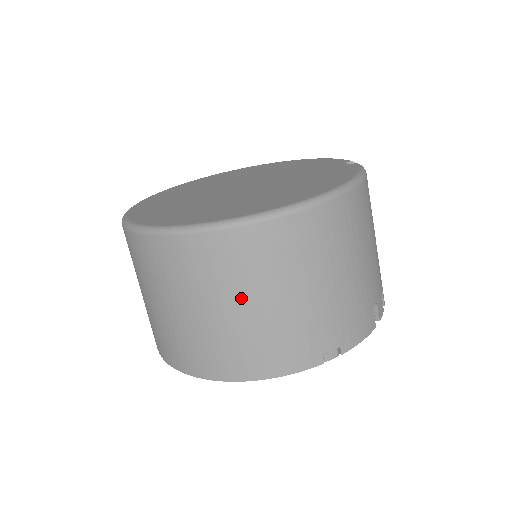
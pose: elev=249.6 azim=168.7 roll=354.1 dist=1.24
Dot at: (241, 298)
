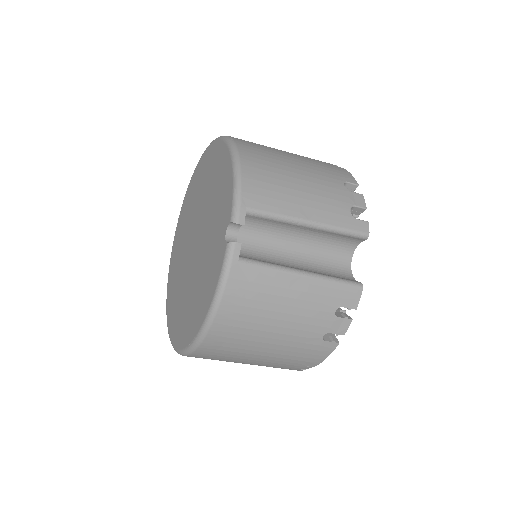
Dot at: occluded
